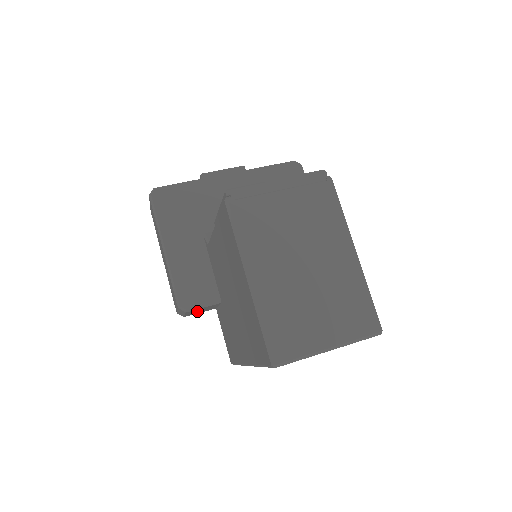
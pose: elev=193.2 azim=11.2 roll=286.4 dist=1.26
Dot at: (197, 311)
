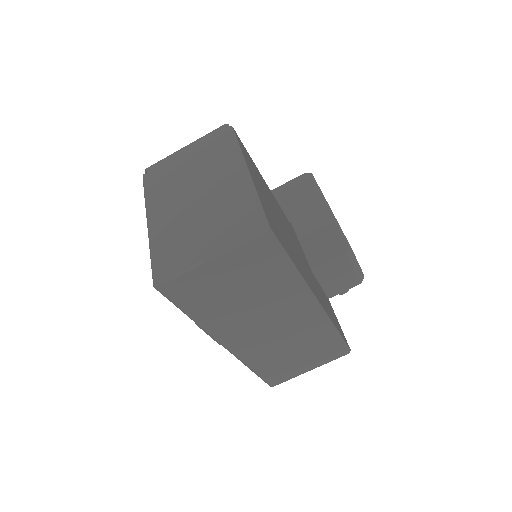
Dot at: occluded
